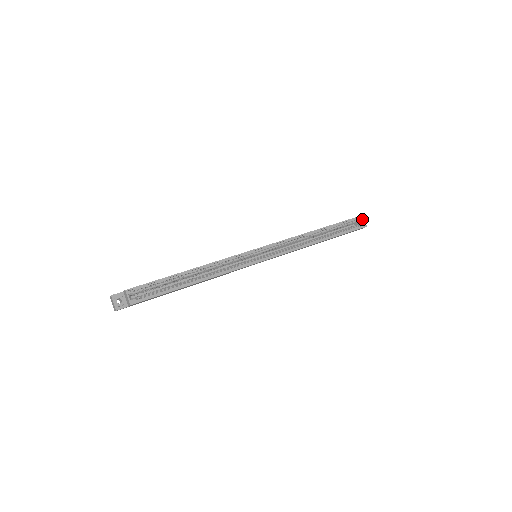
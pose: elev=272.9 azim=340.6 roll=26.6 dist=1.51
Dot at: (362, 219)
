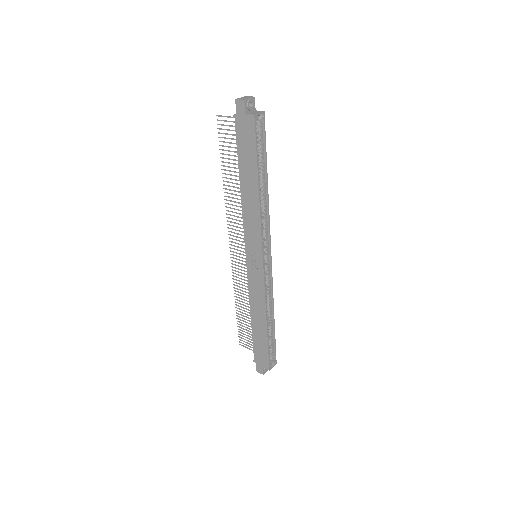
Dot at: occluded
